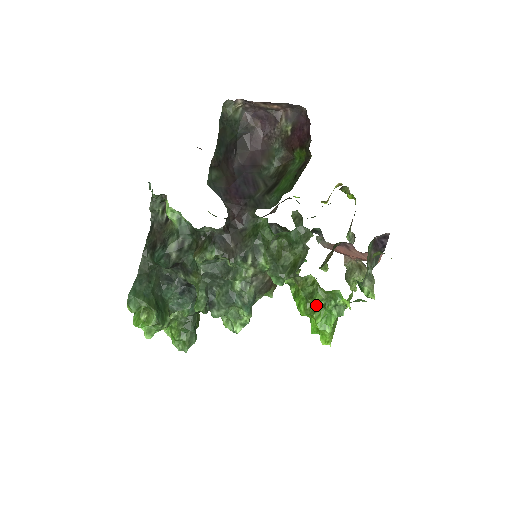
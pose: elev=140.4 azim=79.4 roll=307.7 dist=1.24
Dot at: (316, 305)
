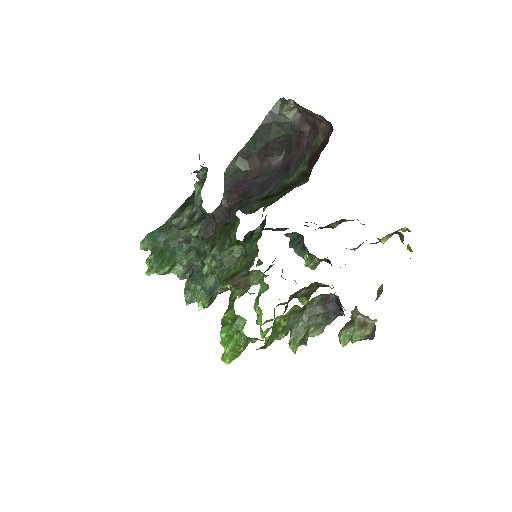
Dot at: occluded
